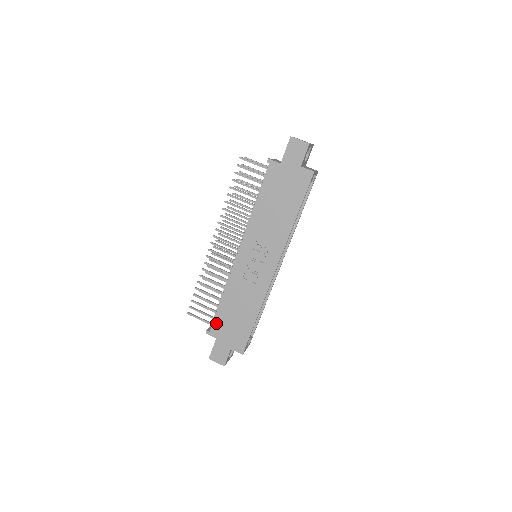
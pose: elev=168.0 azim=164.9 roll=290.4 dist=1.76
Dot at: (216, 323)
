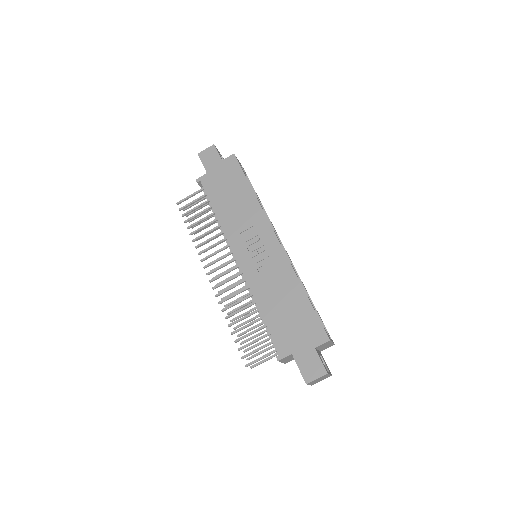
Dot at: (277, 339)
